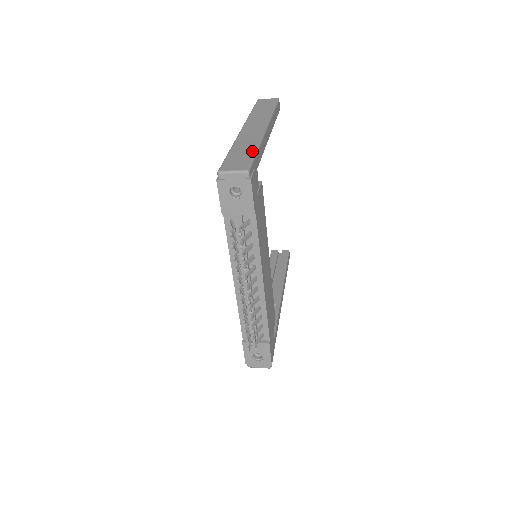
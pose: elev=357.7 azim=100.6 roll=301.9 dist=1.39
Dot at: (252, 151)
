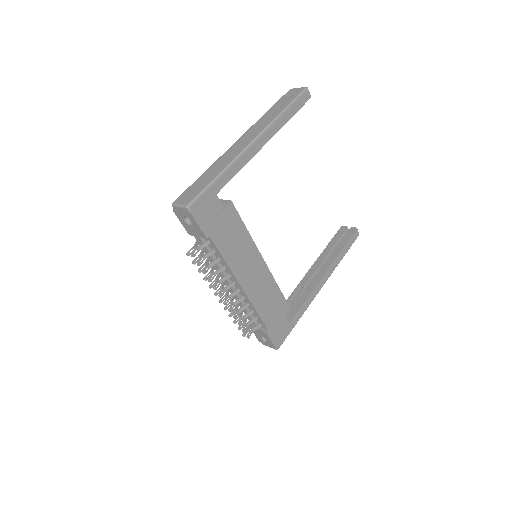
Dot at: (212, 178)
